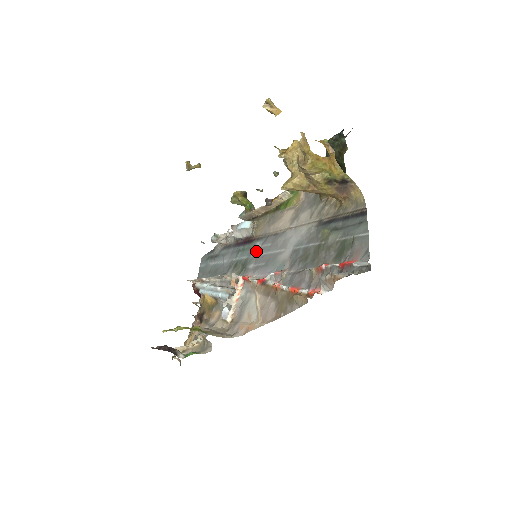
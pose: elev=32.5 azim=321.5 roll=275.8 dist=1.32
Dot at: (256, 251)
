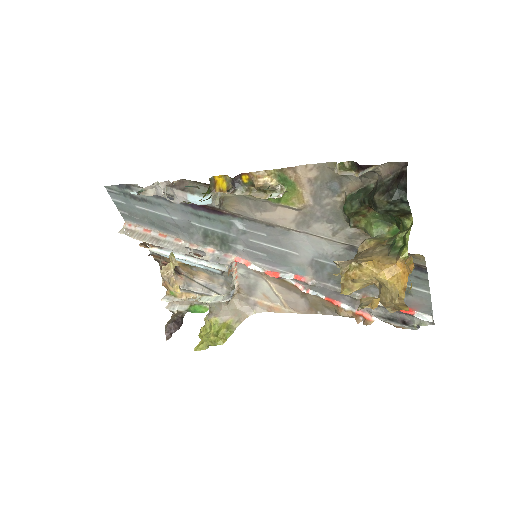
Dot at: (239, 232)
